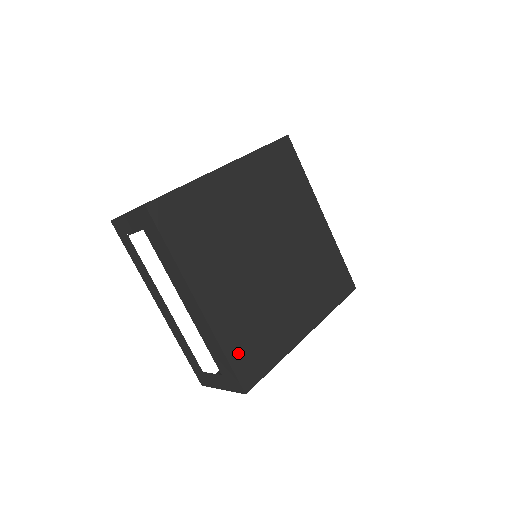
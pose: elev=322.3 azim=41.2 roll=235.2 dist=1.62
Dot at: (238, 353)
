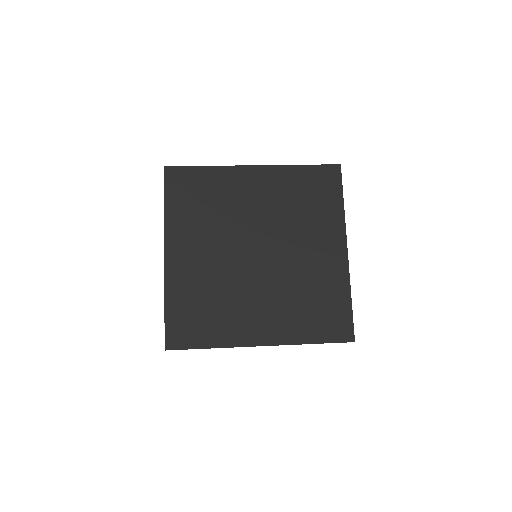
Dot at: (178, 313)
